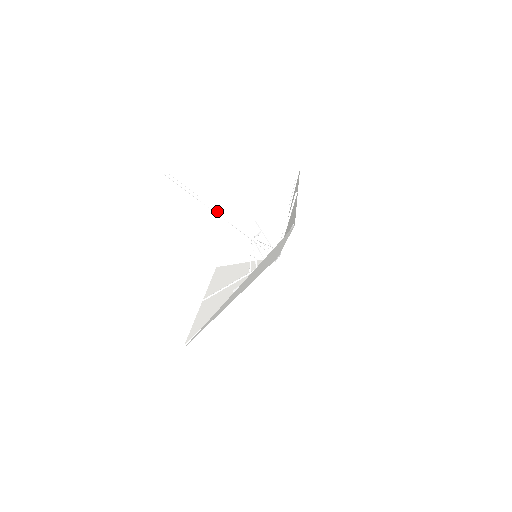
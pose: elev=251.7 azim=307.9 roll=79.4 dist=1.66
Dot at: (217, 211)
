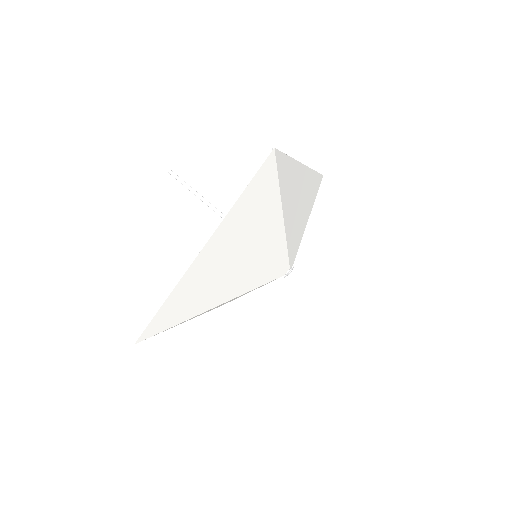
Dot at: (220, 212)
